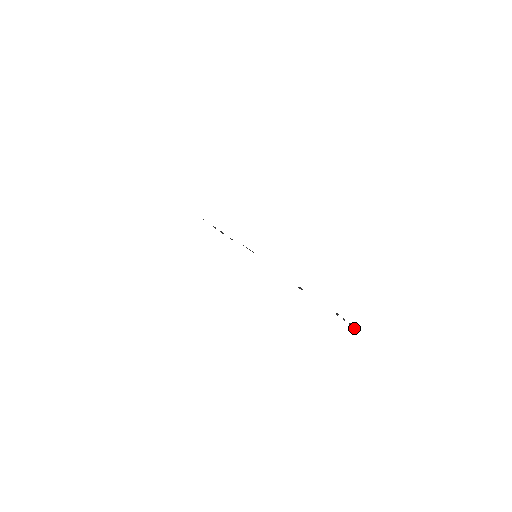
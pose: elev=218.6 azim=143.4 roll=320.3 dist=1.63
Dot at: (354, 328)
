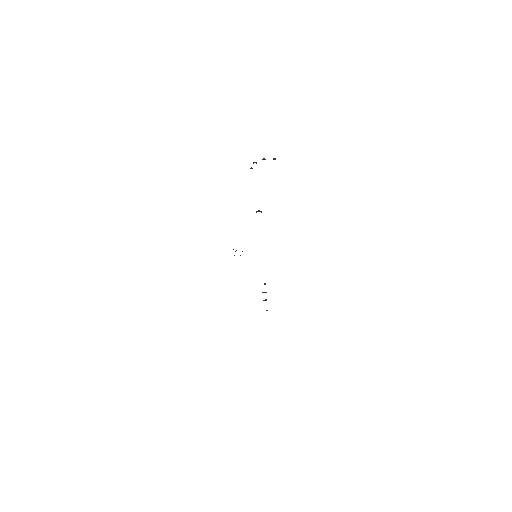
Dot at: occluded
